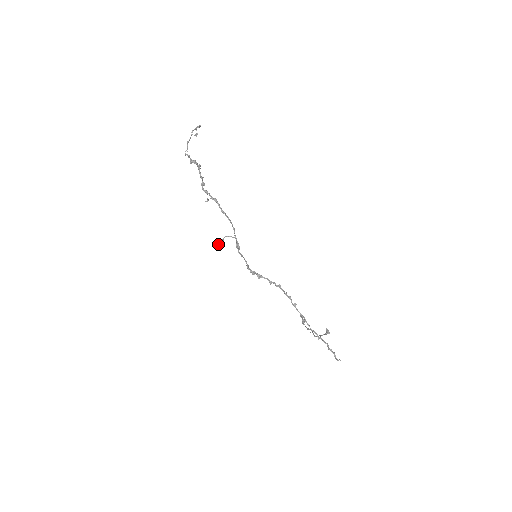
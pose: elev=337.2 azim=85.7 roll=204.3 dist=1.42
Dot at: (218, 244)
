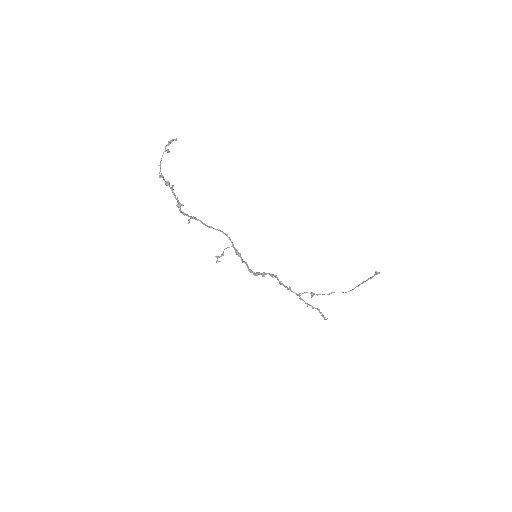
Dot at: (217, 261)
